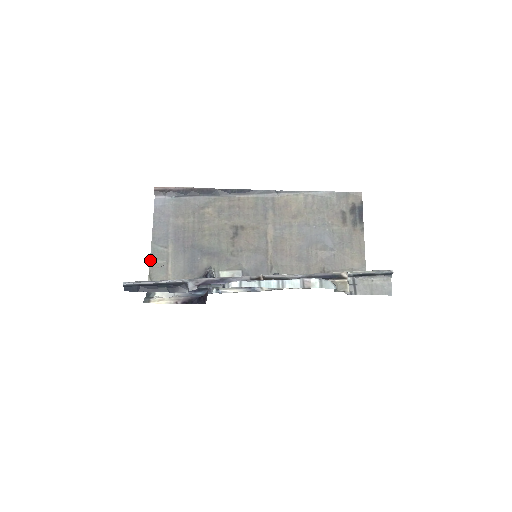
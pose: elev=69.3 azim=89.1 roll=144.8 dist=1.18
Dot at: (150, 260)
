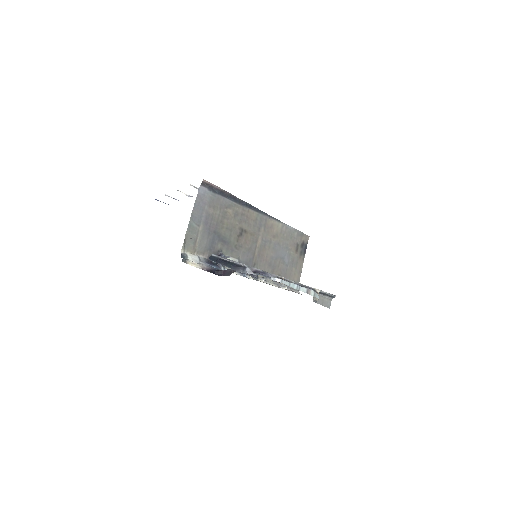
Dot at: (187, 231)
